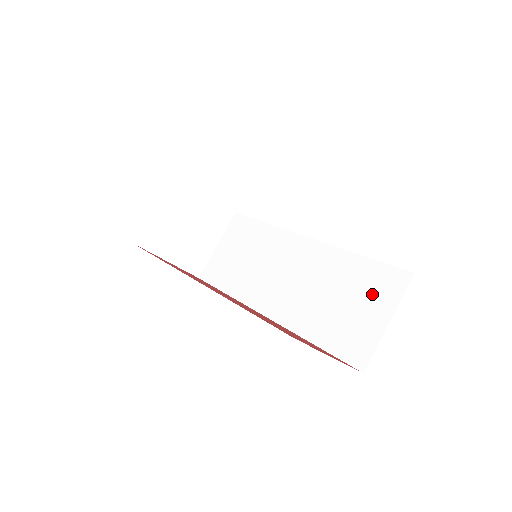
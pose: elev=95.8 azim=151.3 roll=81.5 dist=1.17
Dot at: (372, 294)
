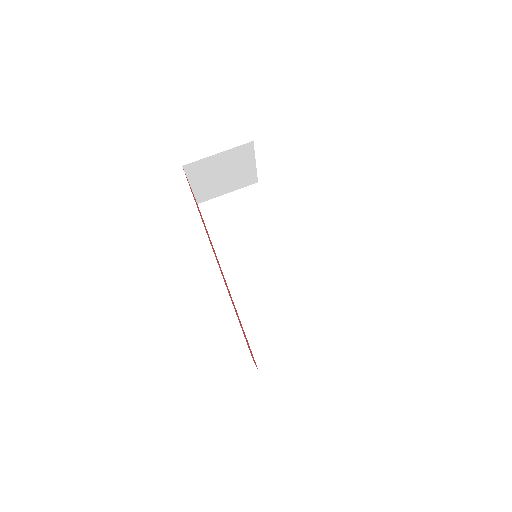
Dot at: (297, 332)
